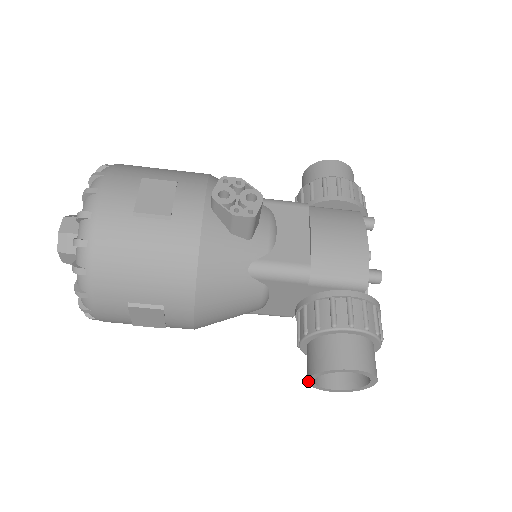
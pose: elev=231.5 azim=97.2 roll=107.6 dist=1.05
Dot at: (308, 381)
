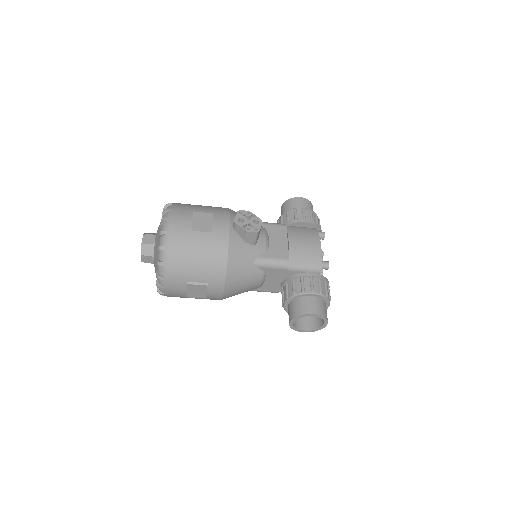
Dot at: (289, 324)
